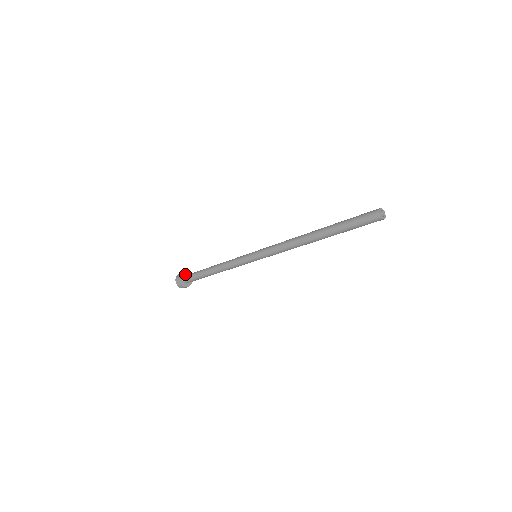
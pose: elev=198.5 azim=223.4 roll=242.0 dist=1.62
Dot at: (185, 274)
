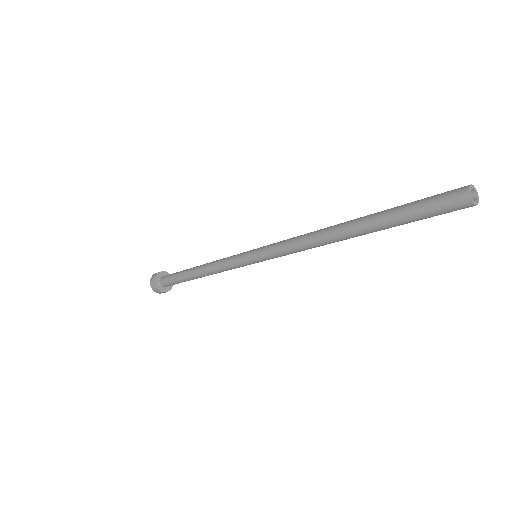
Dot at: (159, 276)
